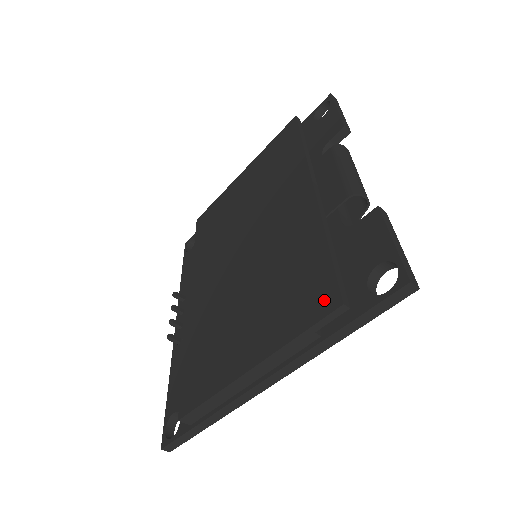
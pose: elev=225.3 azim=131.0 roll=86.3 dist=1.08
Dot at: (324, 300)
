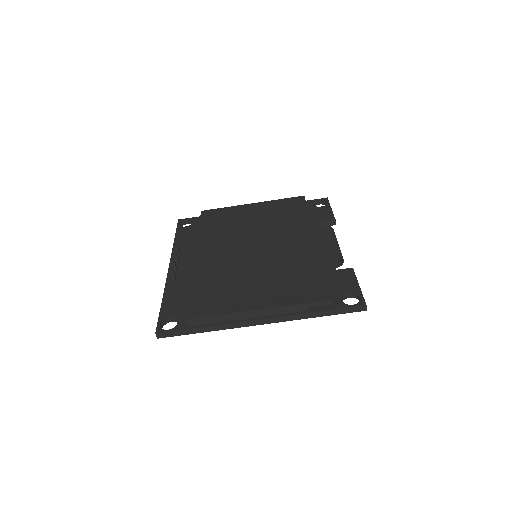
Dot at: (320, 294)
